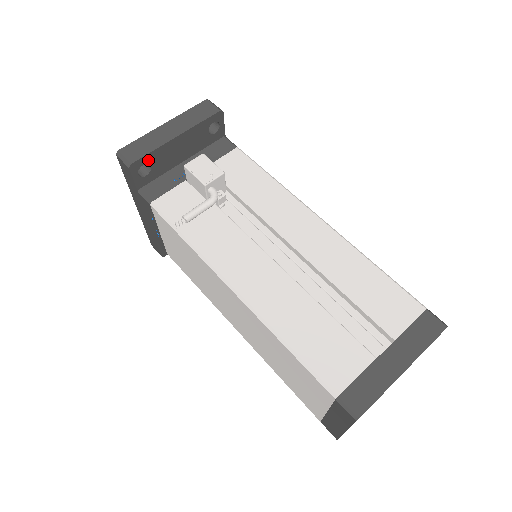
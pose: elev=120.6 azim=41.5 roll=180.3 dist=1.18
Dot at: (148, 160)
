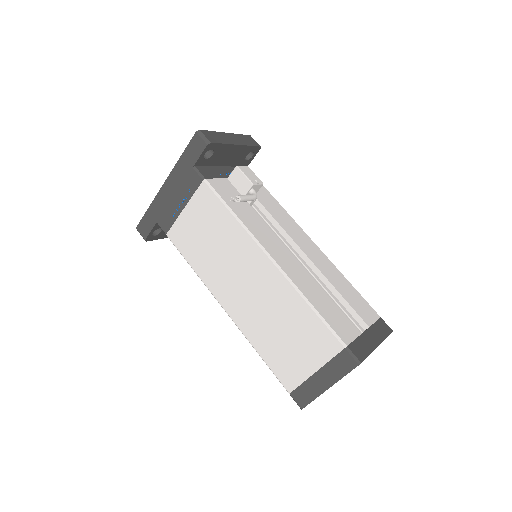
Dot at: (216, 148)
